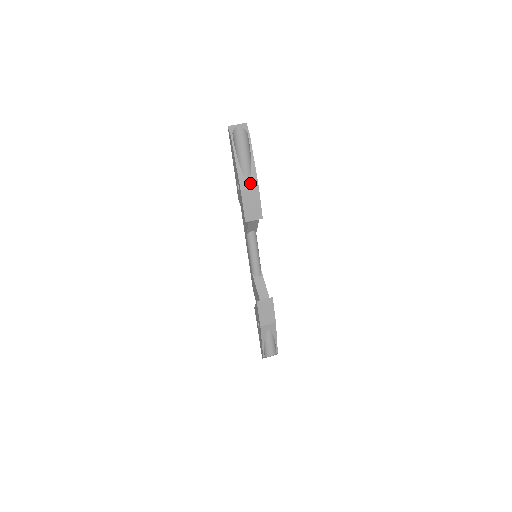
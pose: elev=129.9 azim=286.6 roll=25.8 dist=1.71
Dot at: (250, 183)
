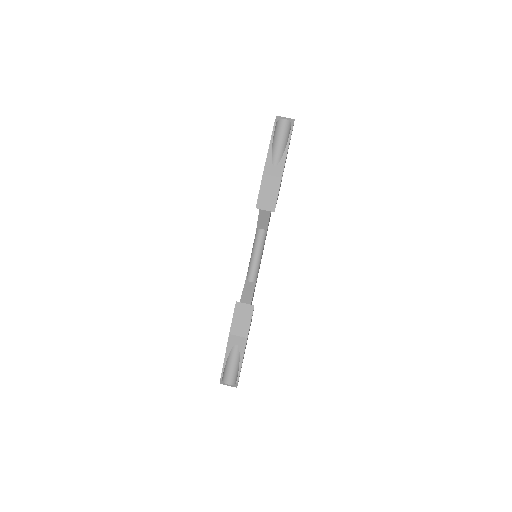
Dot at: (275, 171)
